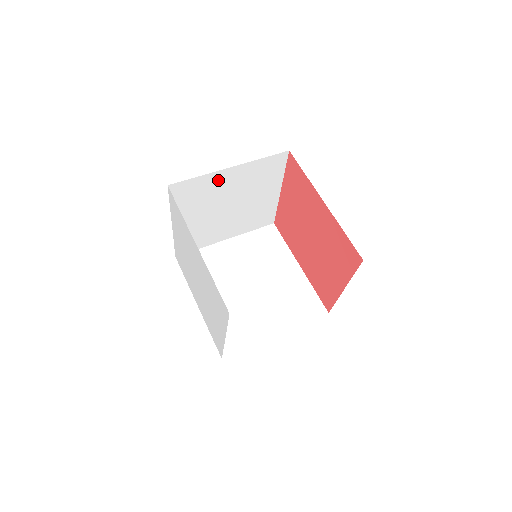
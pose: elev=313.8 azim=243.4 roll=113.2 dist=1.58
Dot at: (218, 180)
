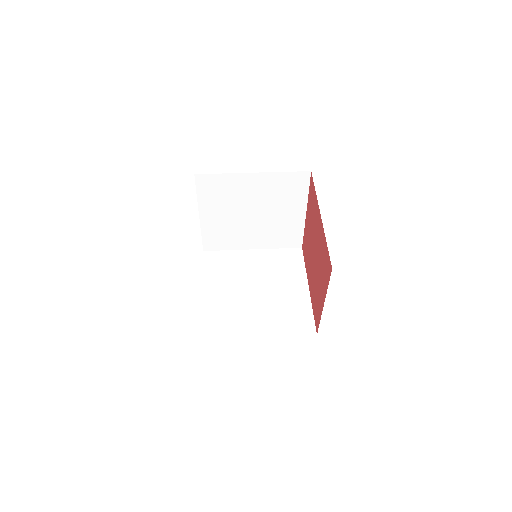
Dot at: (241, 183)
